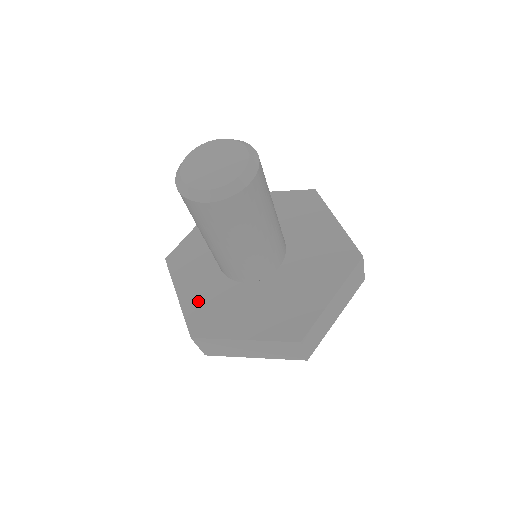
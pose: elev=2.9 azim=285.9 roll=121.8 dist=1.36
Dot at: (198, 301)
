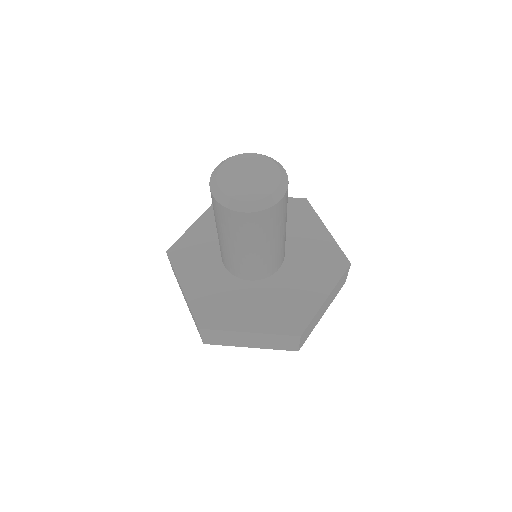
Dot at: (203, 294)
